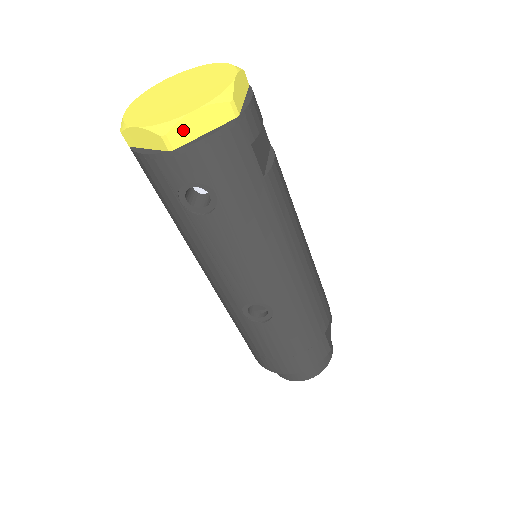
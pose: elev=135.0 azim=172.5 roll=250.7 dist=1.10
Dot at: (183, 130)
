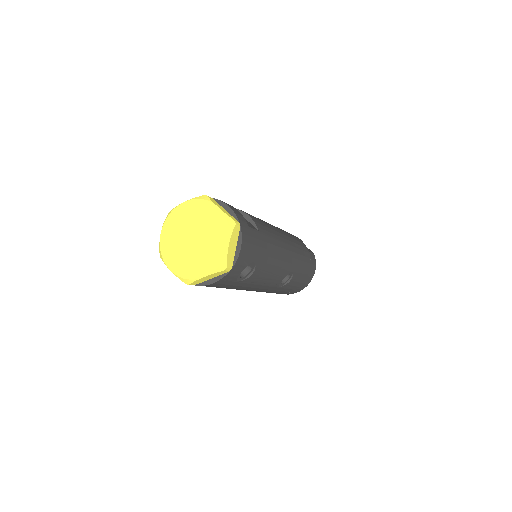
Dot at: (230, 257)
